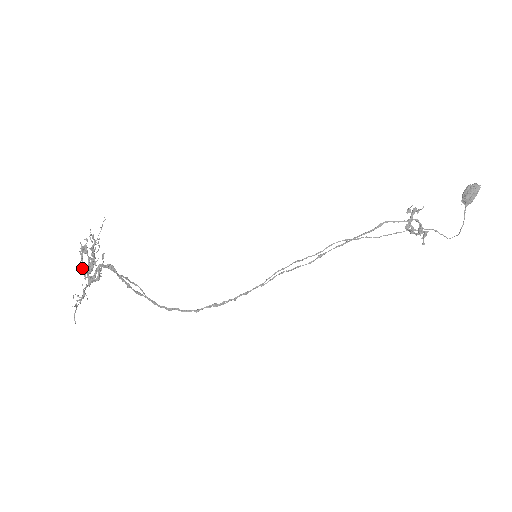
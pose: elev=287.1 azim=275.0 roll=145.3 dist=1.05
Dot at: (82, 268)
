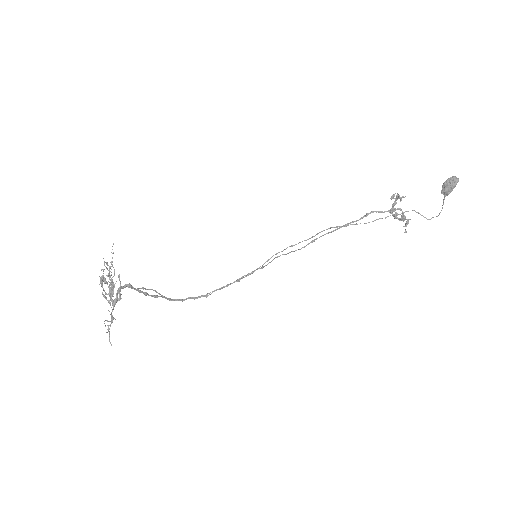
Dot at: (105, 297)
